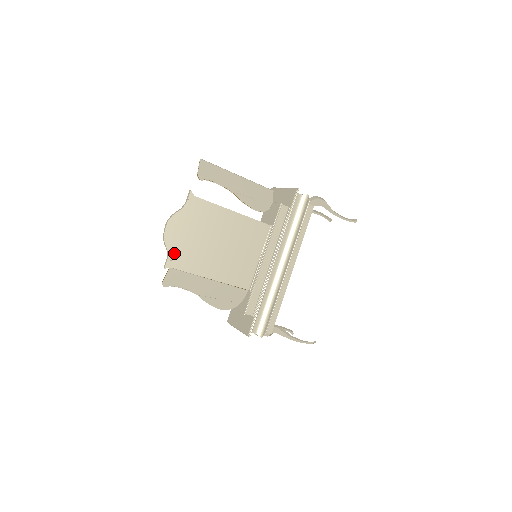
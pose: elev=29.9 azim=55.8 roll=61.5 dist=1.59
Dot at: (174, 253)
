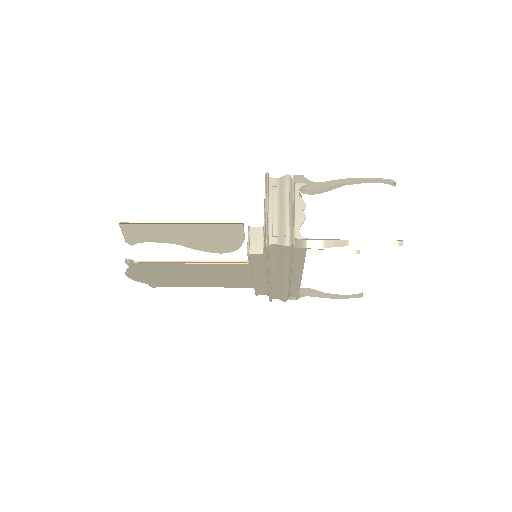
Dot at: (152, 283)
